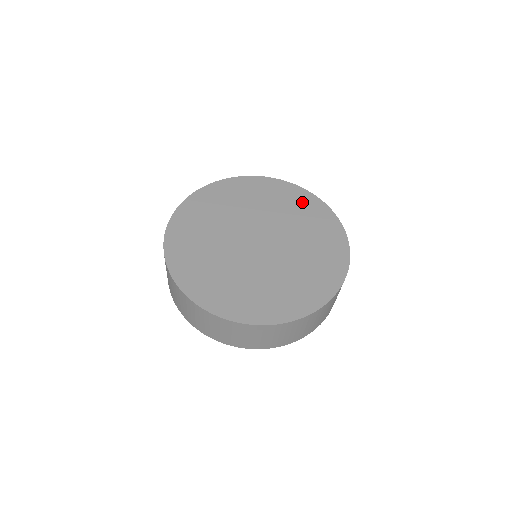
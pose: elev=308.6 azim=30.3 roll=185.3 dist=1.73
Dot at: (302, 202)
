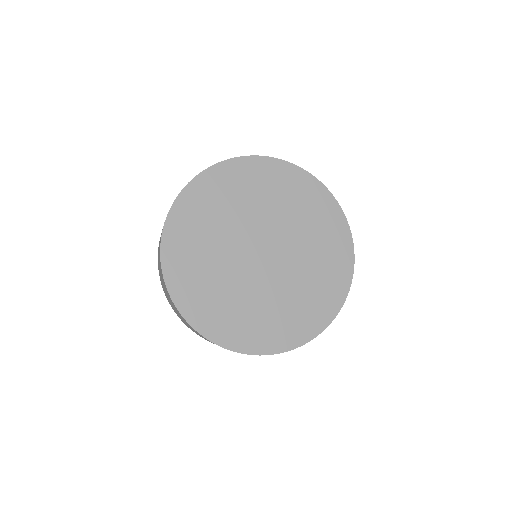
Dot at: (321, 208)
